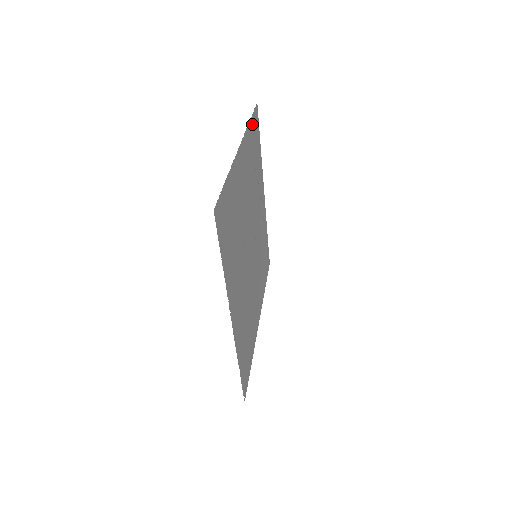
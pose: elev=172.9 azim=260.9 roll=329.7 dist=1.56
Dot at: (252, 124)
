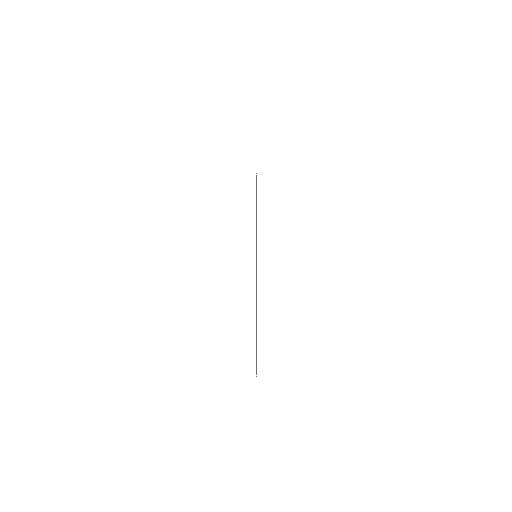
Dot at: occluded
